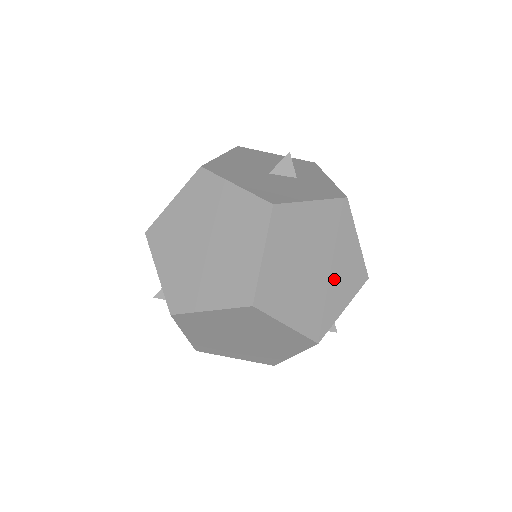
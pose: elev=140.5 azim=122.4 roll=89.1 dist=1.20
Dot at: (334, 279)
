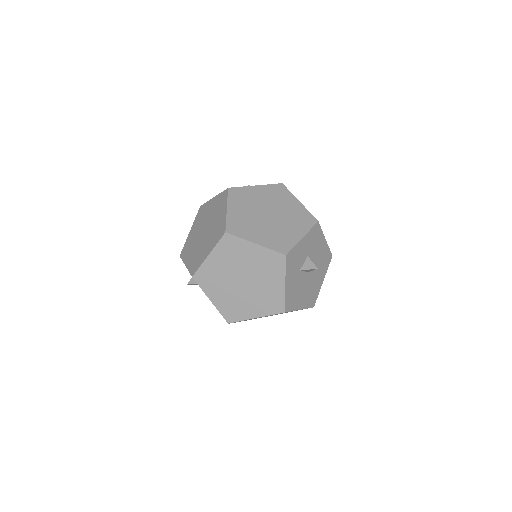
Dot at: (287, 221)
